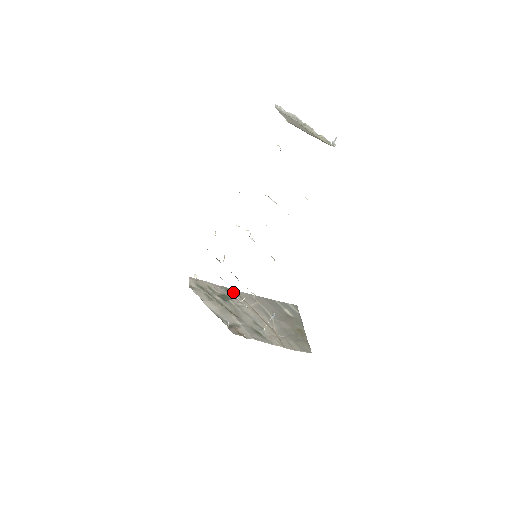
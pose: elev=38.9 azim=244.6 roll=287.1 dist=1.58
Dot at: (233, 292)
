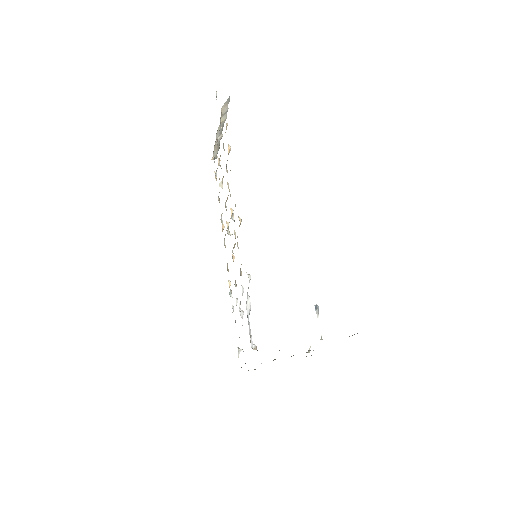
Dot at: occluded
